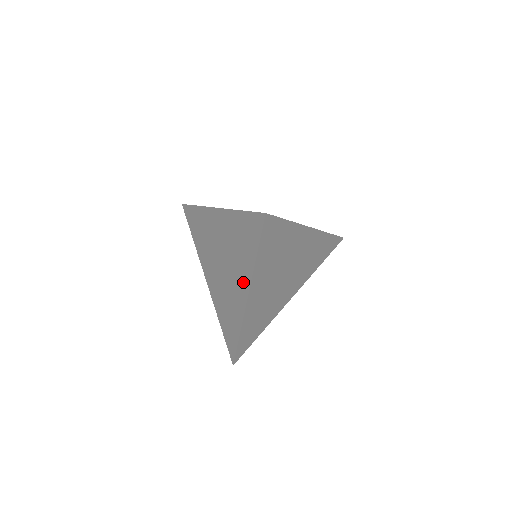
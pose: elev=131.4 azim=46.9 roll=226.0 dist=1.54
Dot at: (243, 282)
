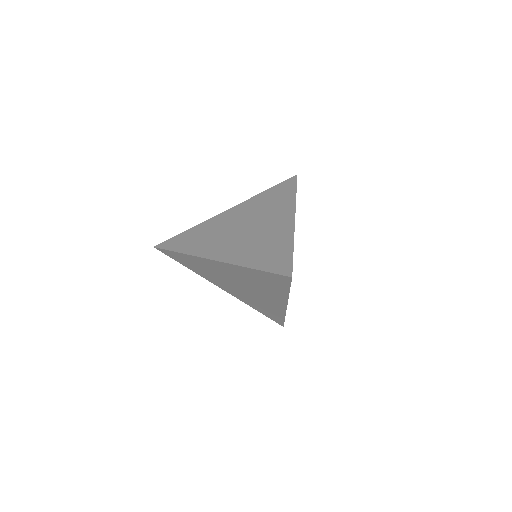
Dot at: (277, 299)
